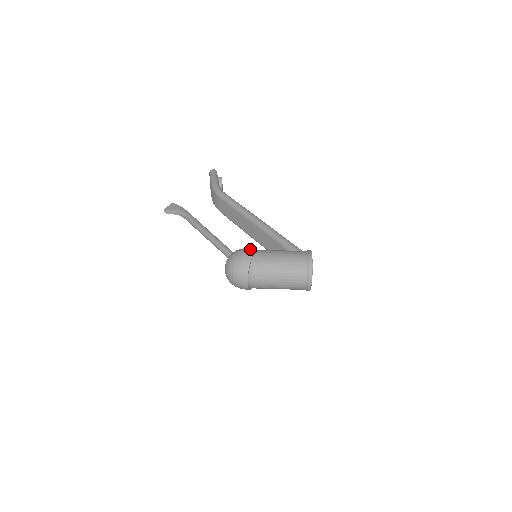
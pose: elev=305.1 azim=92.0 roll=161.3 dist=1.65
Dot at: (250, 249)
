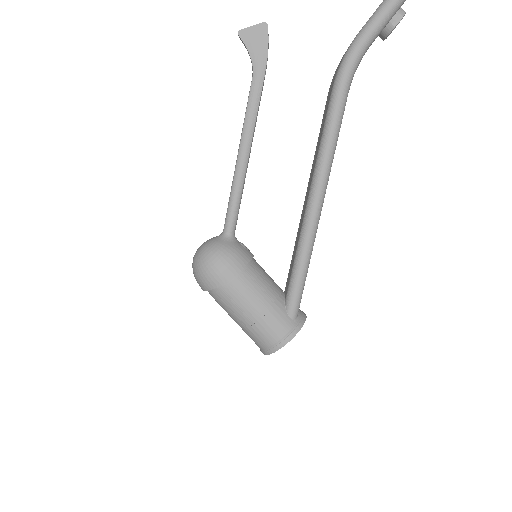
Dot at: (230, 273)
